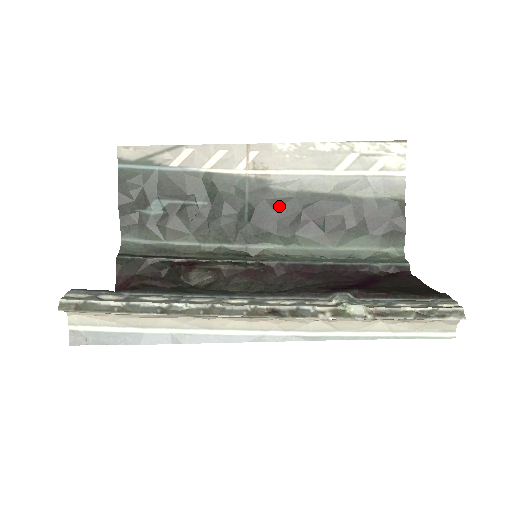
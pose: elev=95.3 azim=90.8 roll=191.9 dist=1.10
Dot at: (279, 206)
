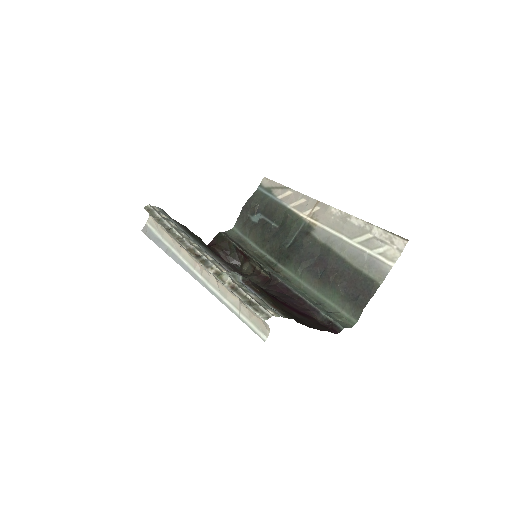
Dot at: (307, 247)
